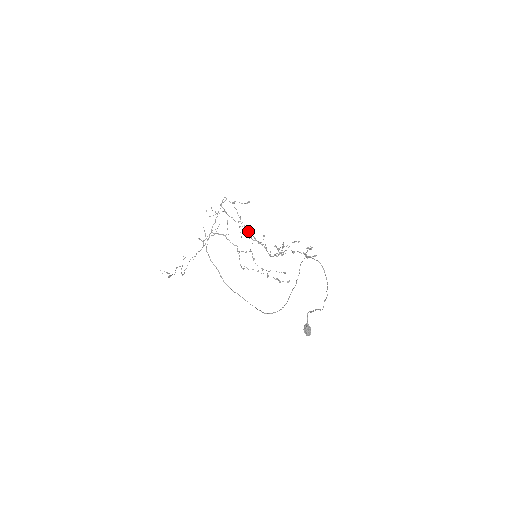
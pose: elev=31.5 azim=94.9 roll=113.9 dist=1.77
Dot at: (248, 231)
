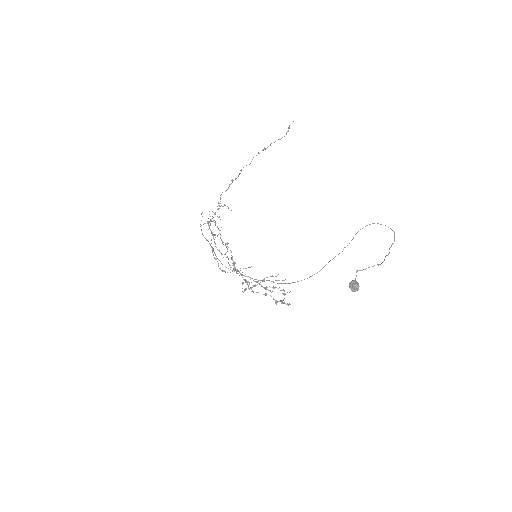
Dot at: occluded
